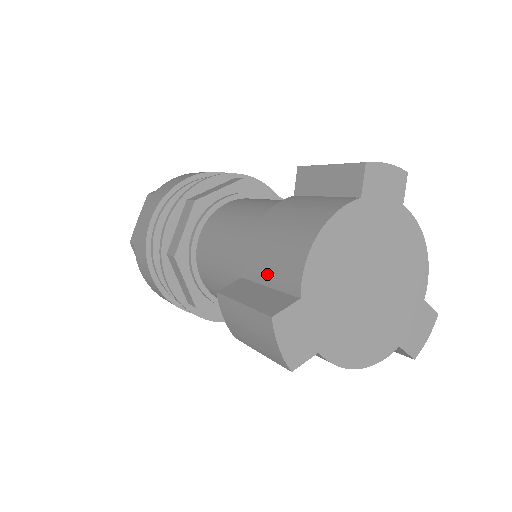
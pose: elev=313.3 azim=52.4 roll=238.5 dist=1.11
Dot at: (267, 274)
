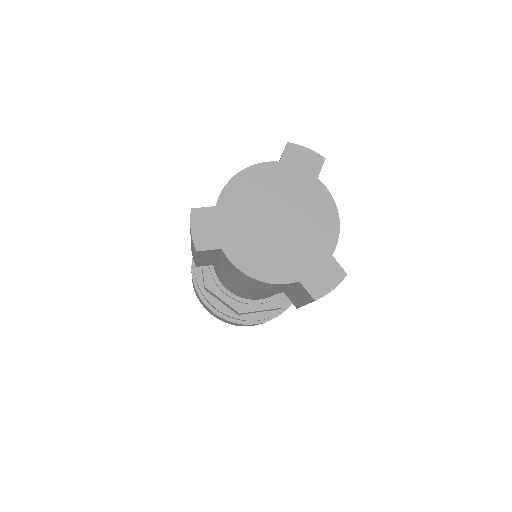
Dot at: occluded
